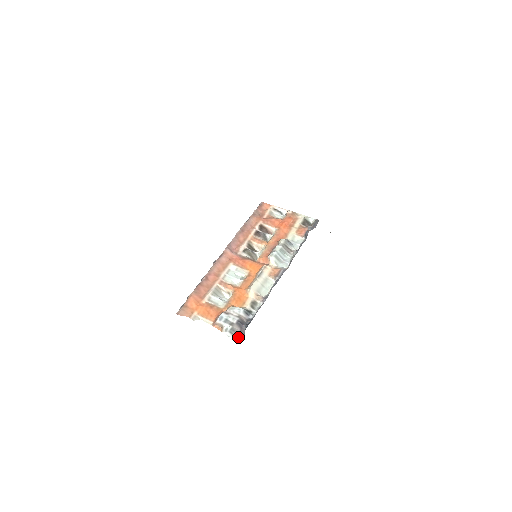
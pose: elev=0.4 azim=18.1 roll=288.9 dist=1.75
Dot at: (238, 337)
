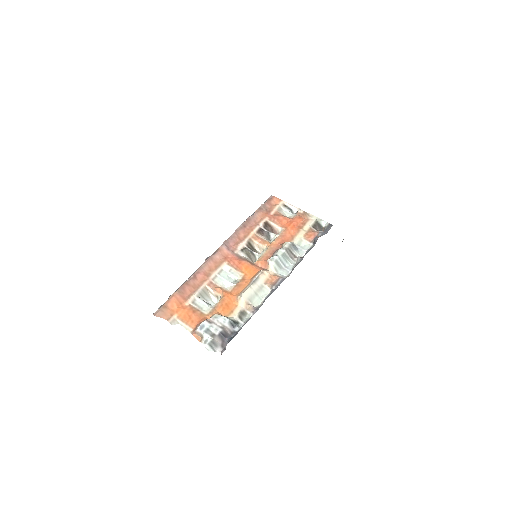
Dot at: (218, 351)
